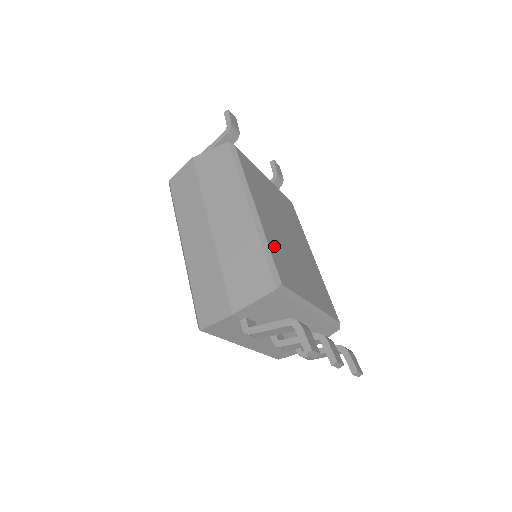
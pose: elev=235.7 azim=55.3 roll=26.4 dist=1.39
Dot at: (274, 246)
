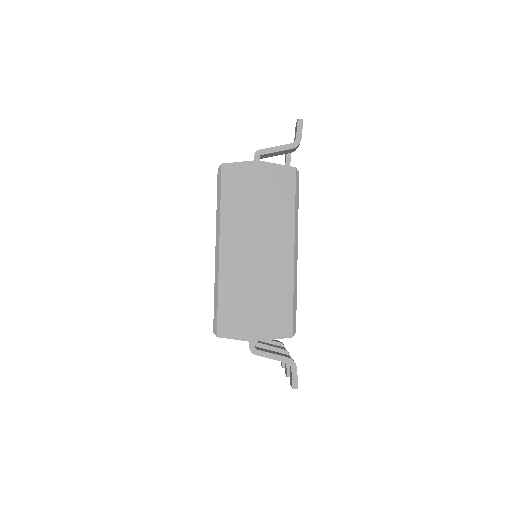
Dot at: occluded
